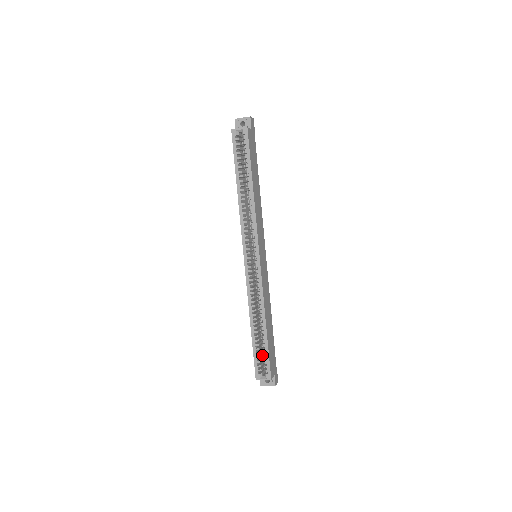
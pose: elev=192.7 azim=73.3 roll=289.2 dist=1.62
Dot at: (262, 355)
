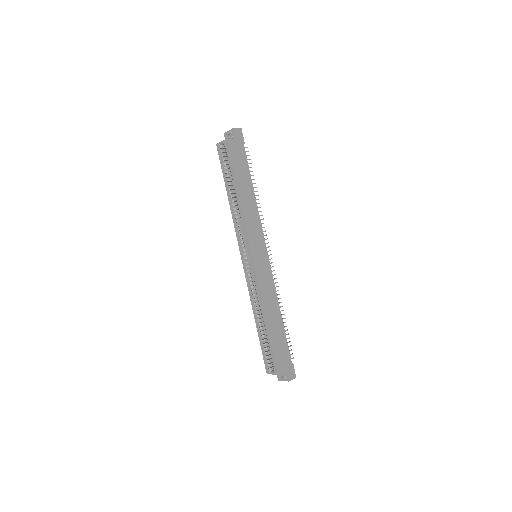
Dot at: occluded
